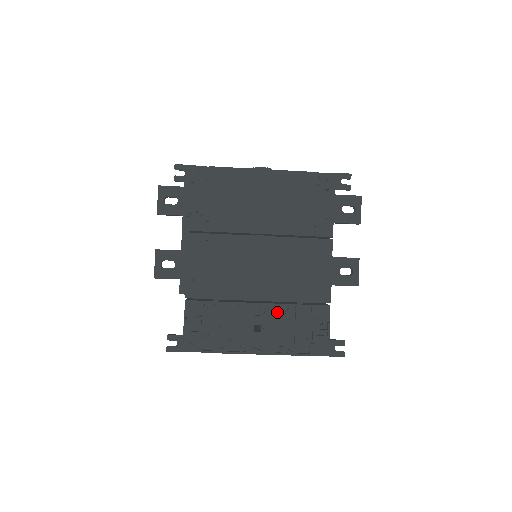
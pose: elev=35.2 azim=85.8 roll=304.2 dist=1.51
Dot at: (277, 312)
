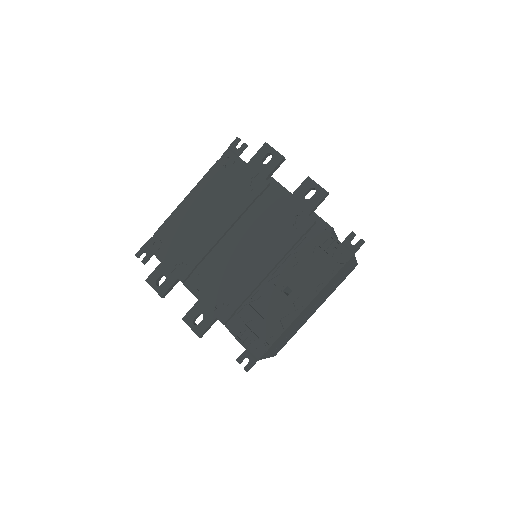
Dot at: (288, 267)
